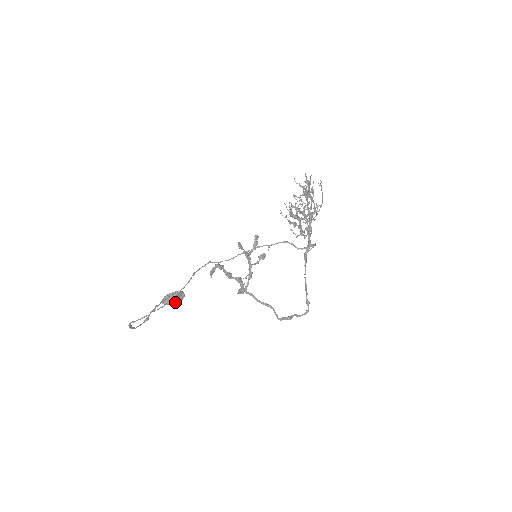
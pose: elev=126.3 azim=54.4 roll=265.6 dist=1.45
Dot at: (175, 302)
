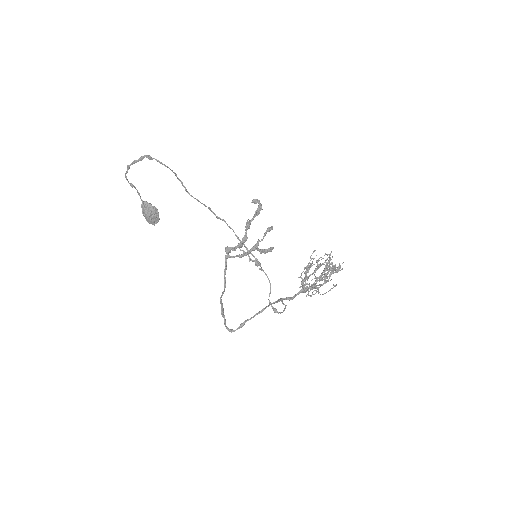
Dot at: (148, 215)
